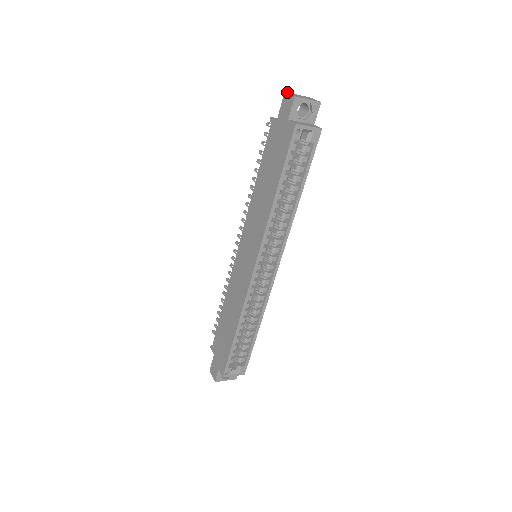
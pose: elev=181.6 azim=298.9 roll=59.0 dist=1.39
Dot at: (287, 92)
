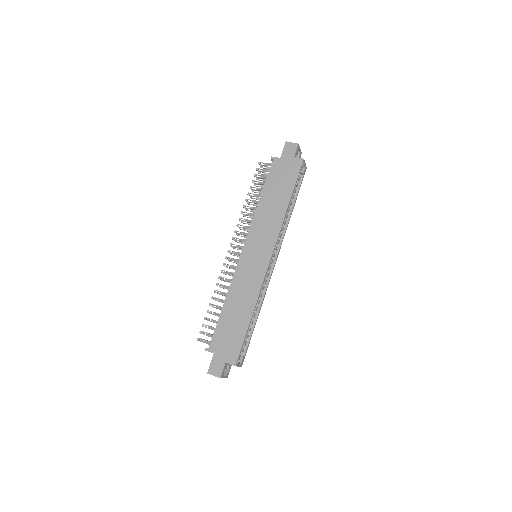
Dot at: (287, 142)
